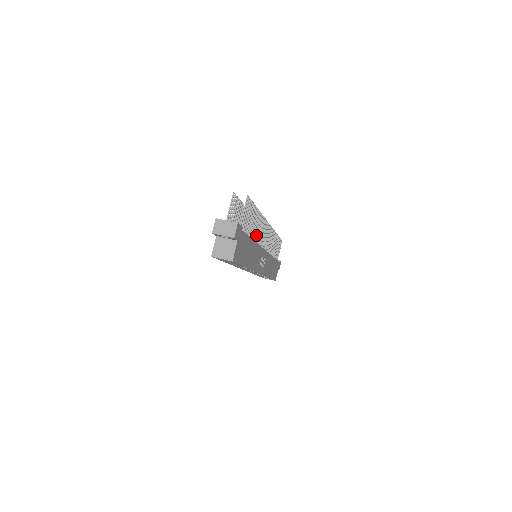
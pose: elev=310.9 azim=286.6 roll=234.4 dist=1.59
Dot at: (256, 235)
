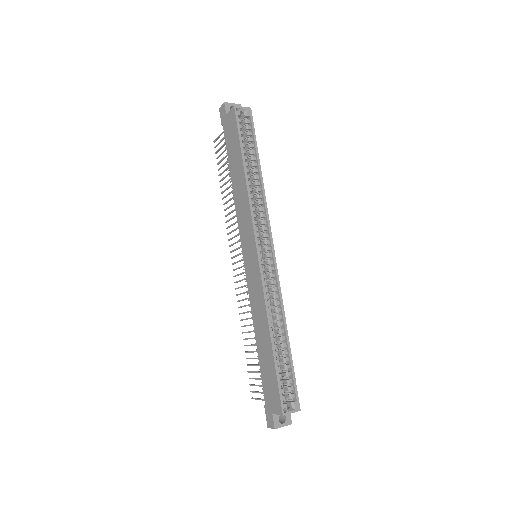
Dot at: occluded
